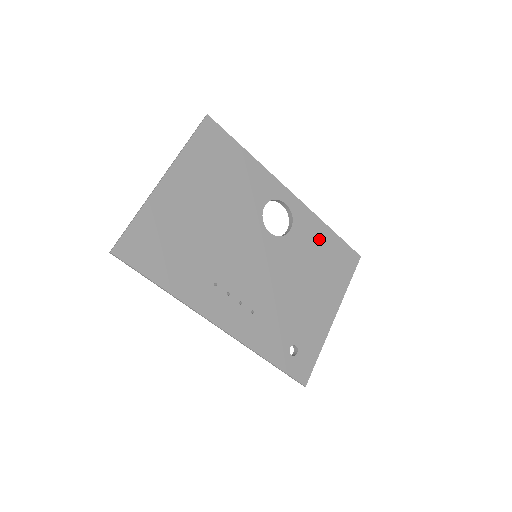
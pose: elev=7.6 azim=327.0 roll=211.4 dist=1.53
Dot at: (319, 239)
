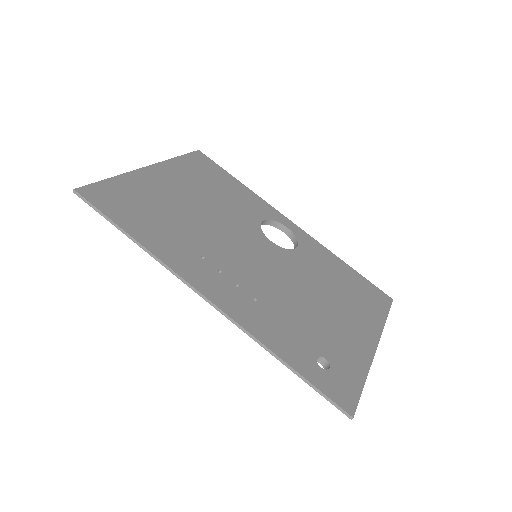
Dot at: (334, 267)
